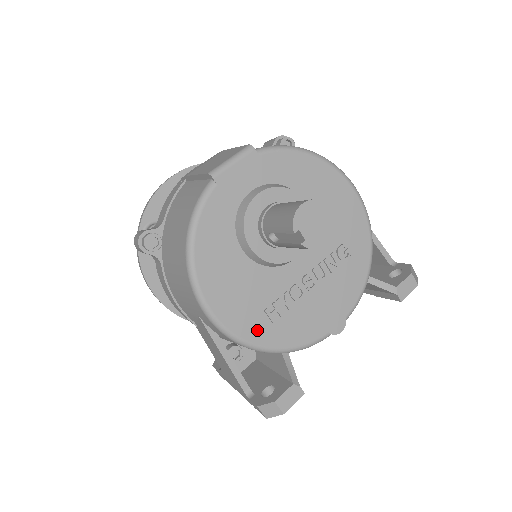
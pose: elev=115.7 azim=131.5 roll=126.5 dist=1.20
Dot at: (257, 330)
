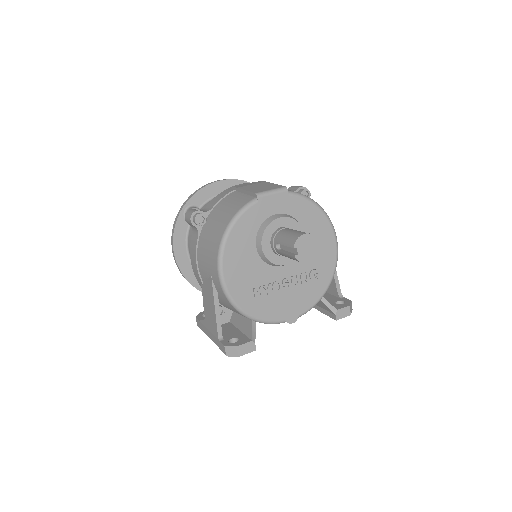
Dot at: (244, 299)
